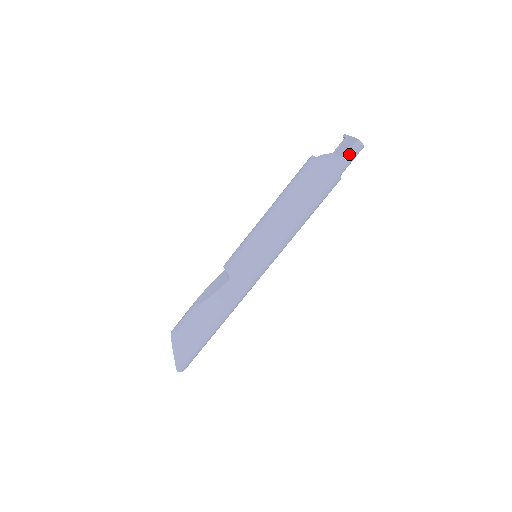
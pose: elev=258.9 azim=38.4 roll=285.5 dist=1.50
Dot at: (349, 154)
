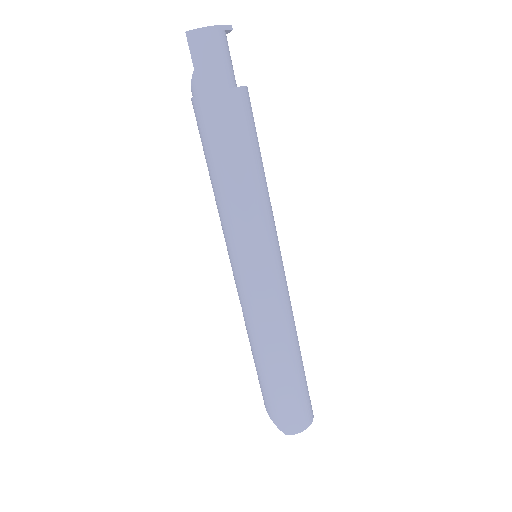
Dot at: (195, 60)
